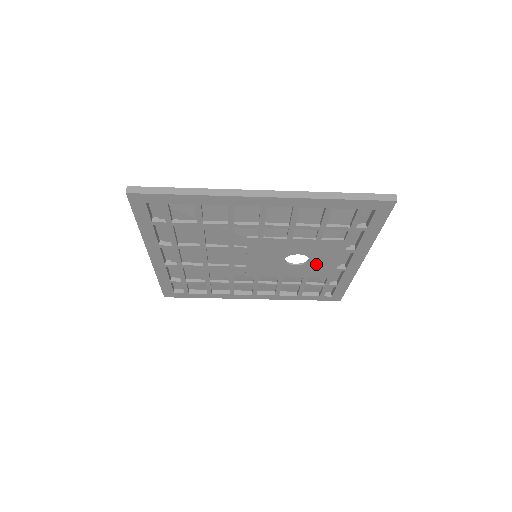
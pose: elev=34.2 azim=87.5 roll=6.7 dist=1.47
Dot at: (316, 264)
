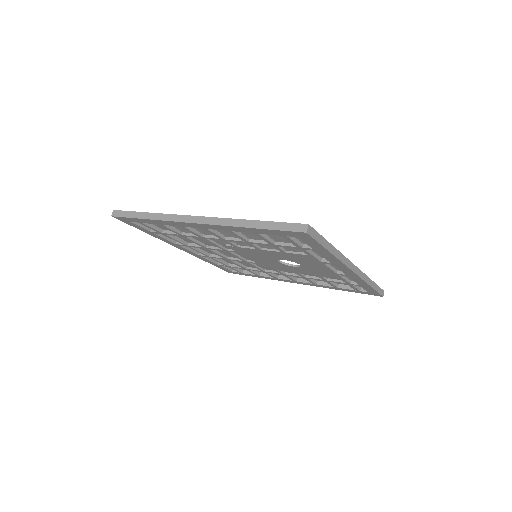
Dot at: (312, 268)
